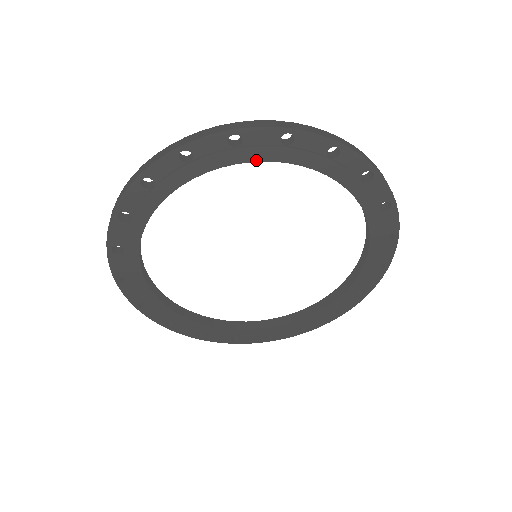
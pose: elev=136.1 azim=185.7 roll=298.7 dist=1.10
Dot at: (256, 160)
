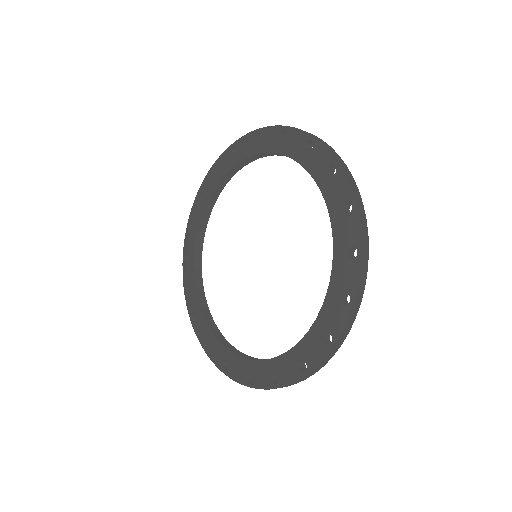
Dot at: (225, 174)
